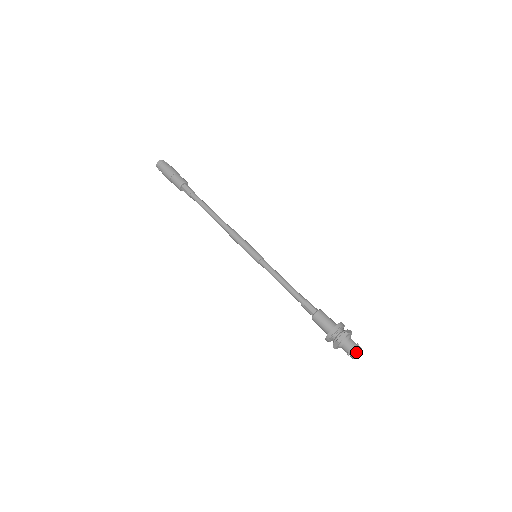
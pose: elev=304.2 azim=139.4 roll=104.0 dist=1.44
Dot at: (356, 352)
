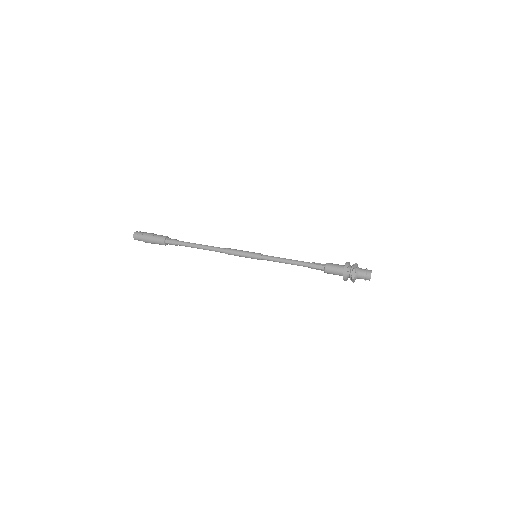
Dot at: (369, 277)
